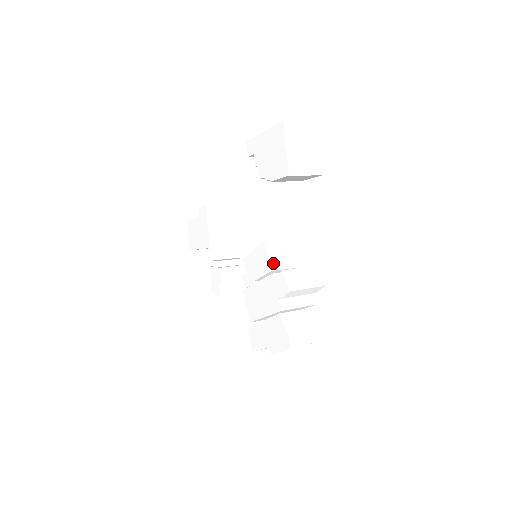
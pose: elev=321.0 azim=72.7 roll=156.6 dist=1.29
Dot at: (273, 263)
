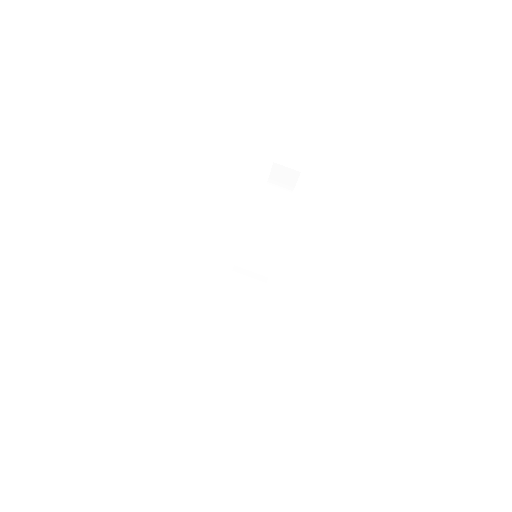
Dot at: occluded
